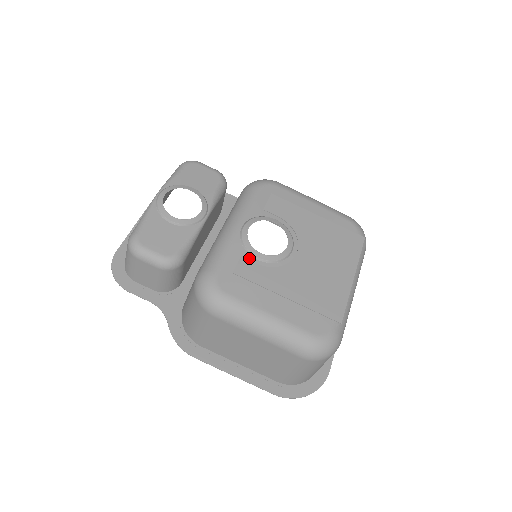
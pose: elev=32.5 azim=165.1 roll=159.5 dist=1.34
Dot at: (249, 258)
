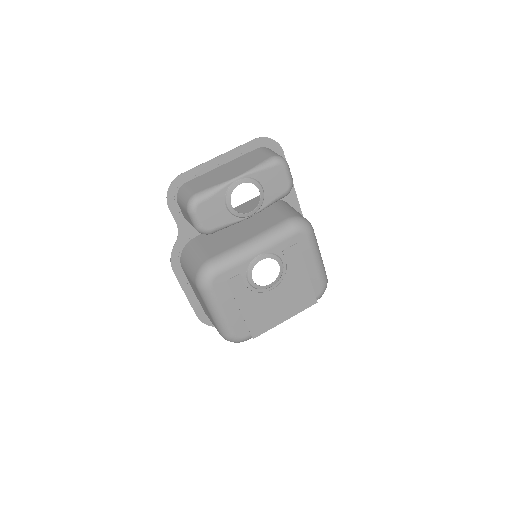
Dot at: (244, 277)
